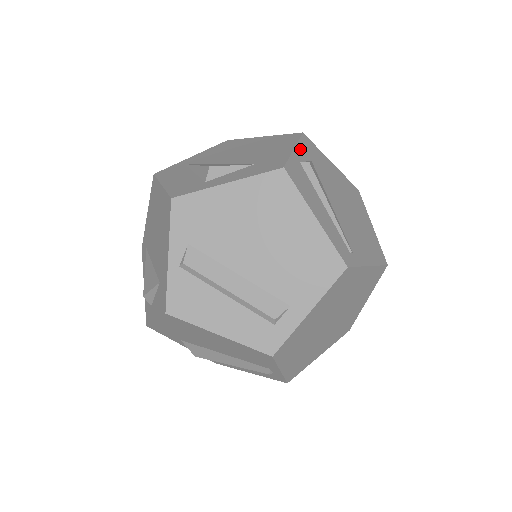
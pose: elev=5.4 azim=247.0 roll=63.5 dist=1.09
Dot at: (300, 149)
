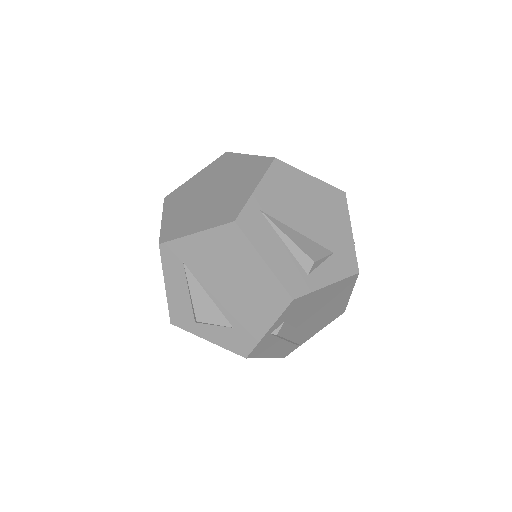
Dot at: (349, 224)
